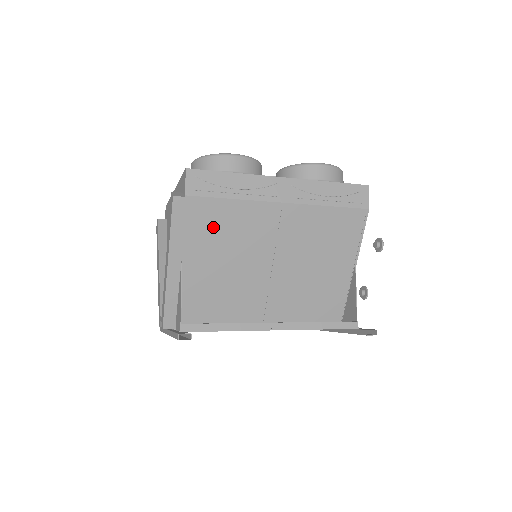
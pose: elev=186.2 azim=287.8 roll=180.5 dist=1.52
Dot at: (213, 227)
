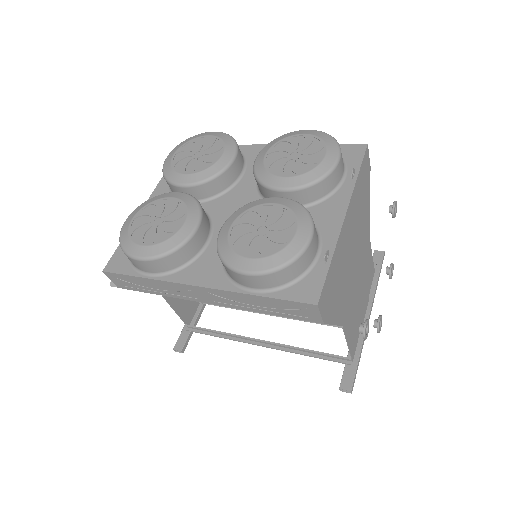
Dot at: occluded
